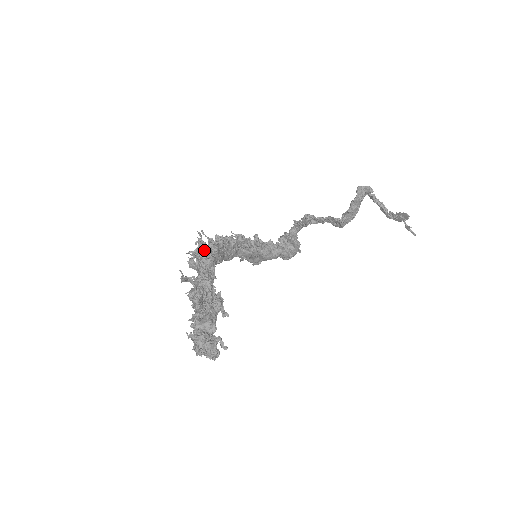
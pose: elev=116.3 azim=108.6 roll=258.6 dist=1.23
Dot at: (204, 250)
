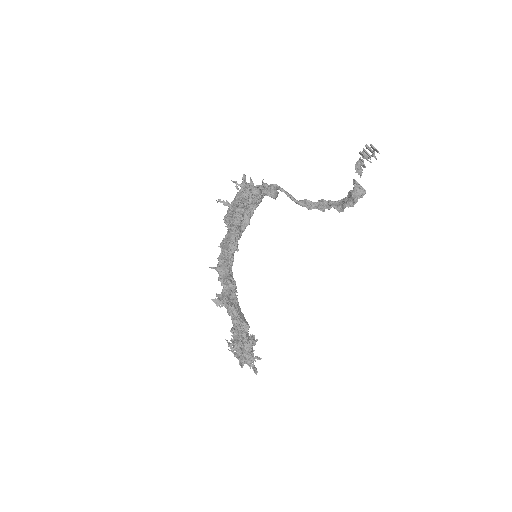
Dot at: (240, 321)
